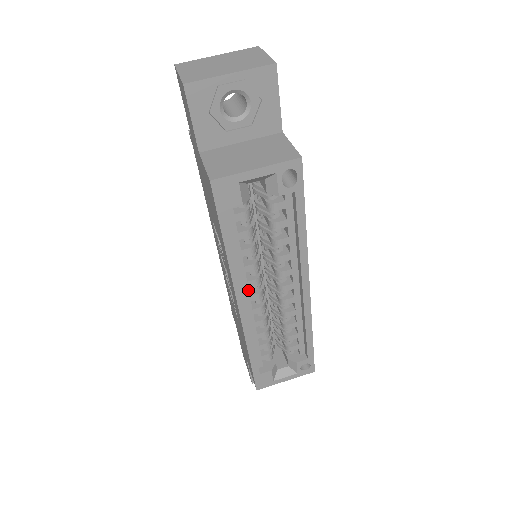
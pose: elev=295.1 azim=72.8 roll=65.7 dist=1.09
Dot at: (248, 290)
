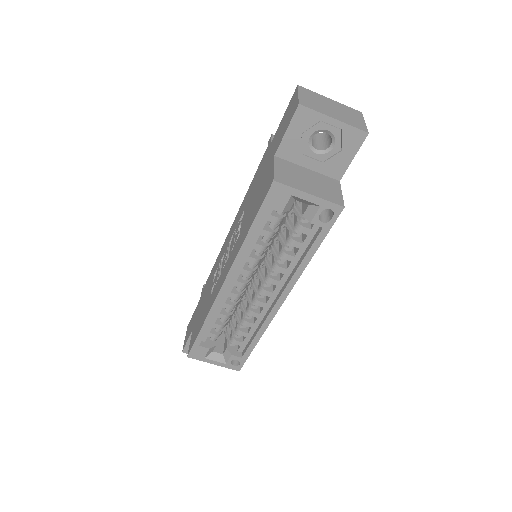
Dot at: (238, 276)
